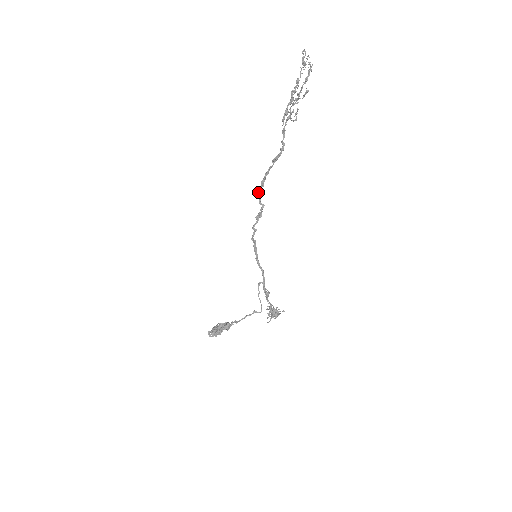
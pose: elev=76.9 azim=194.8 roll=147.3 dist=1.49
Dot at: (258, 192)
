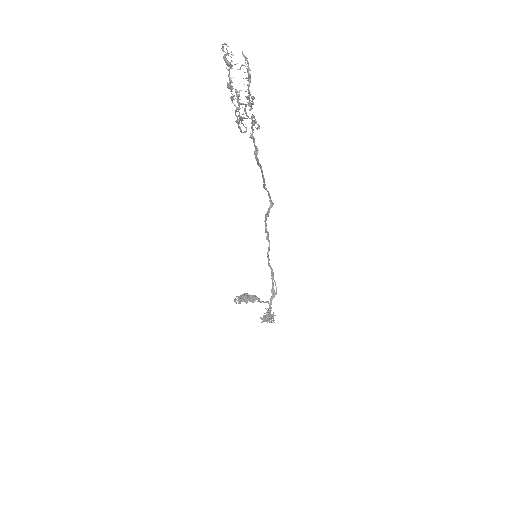
Dot at: (265, 188)
